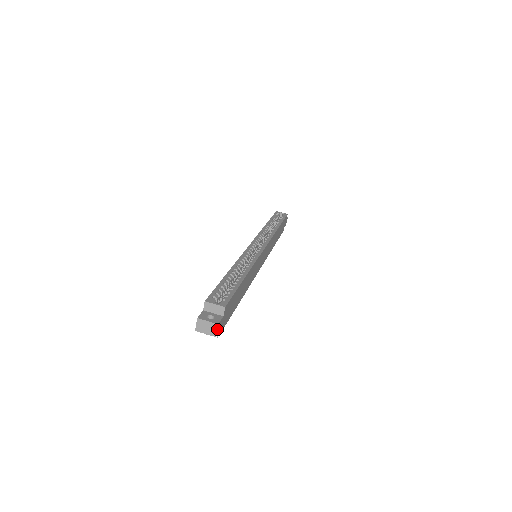
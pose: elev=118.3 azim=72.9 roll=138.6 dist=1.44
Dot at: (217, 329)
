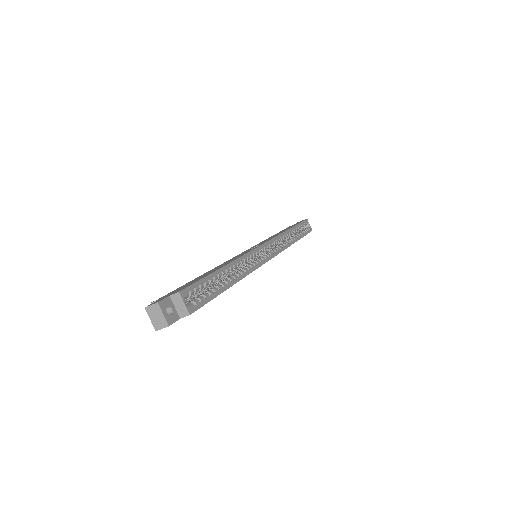
Dot at: (164, 327)
